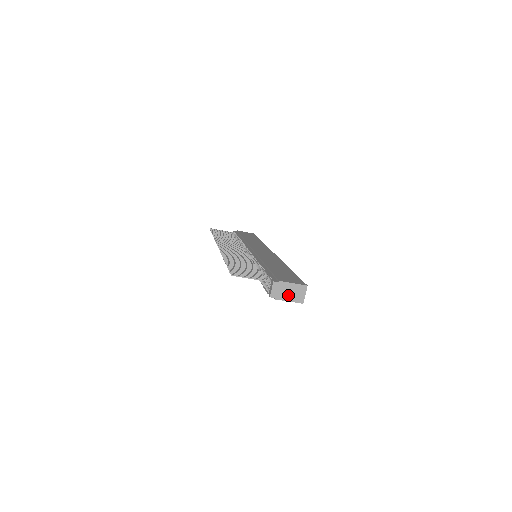
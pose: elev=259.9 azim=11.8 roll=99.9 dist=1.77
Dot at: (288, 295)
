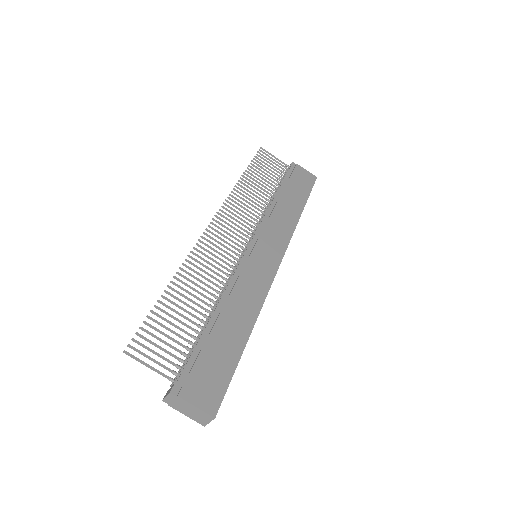
Dot at: (187, 411)
